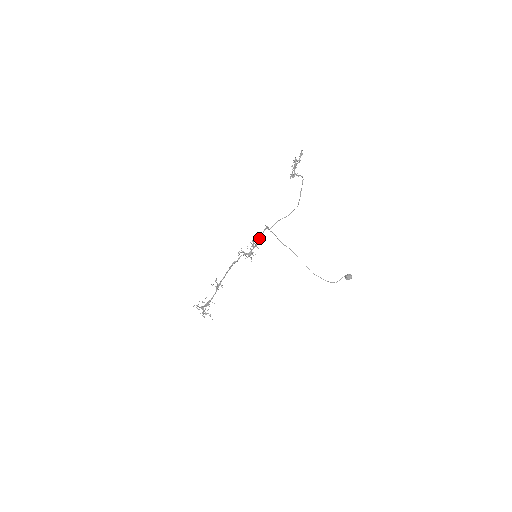
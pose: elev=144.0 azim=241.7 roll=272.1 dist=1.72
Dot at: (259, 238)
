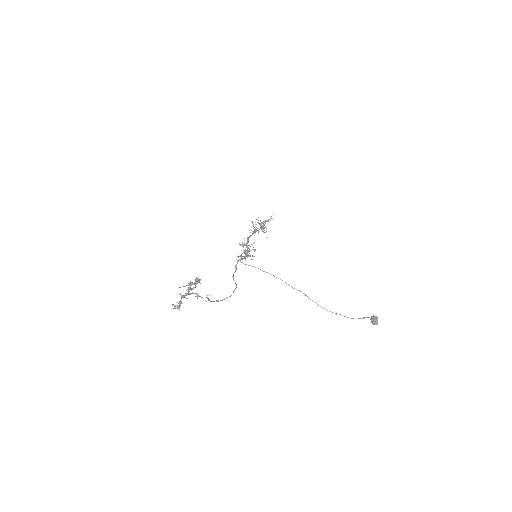
Dot at: (245, 255)
